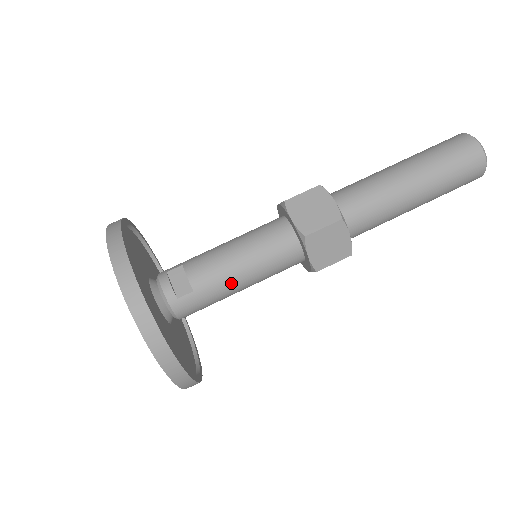
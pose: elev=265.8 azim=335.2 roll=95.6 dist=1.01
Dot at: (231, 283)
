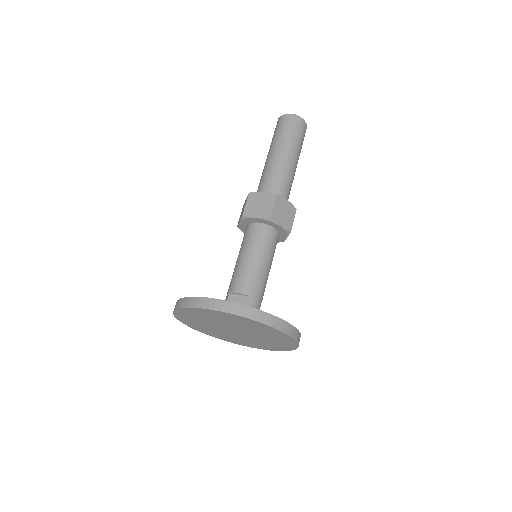
Dot at: (261, 275)
